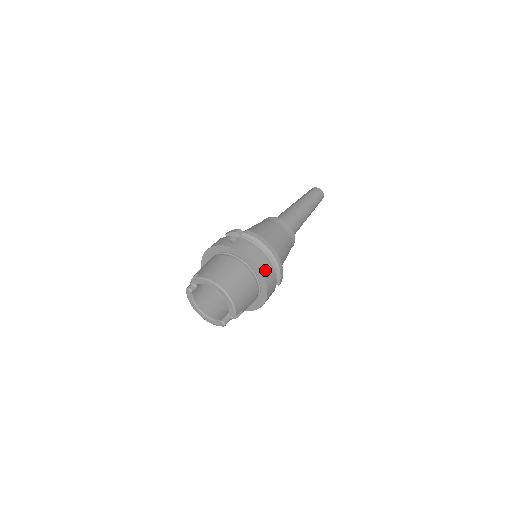
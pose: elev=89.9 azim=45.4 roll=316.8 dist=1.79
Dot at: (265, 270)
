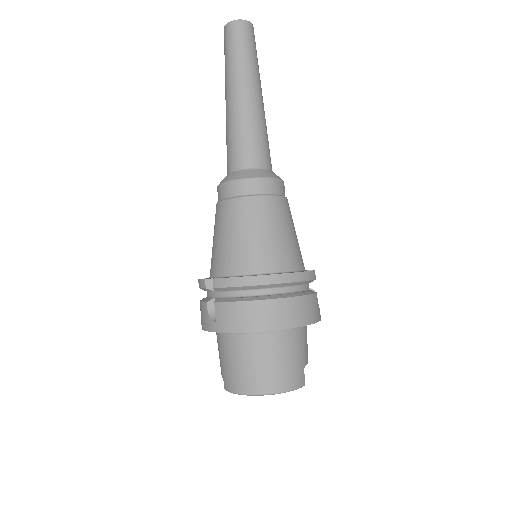
Dot at: (282, 319)
